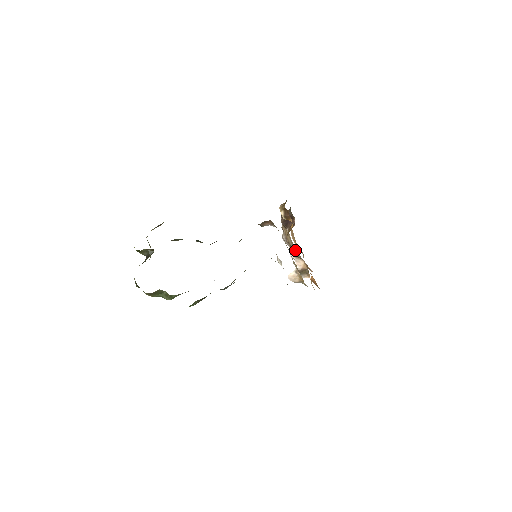
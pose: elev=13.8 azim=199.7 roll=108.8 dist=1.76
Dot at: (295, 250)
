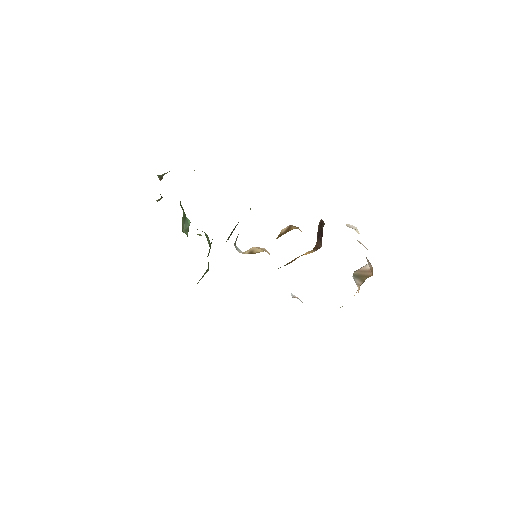
Dot at: occluded
